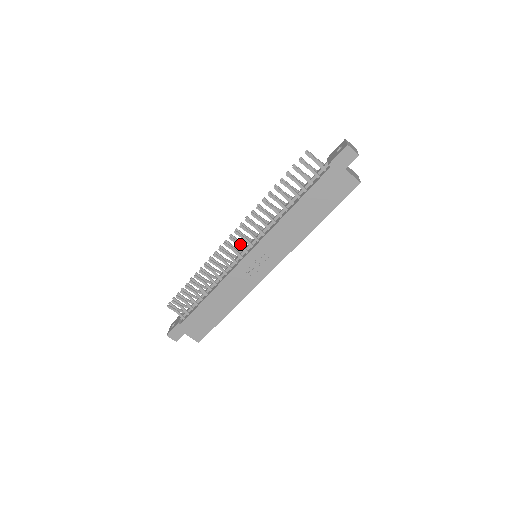
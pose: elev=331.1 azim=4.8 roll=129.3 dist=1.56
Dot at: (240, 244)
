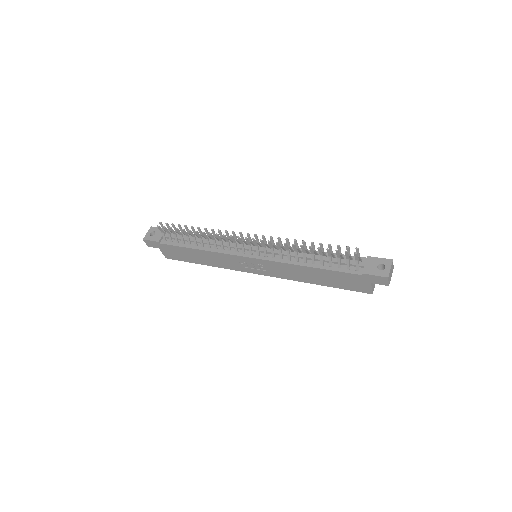
Dot at: (250, 246)
